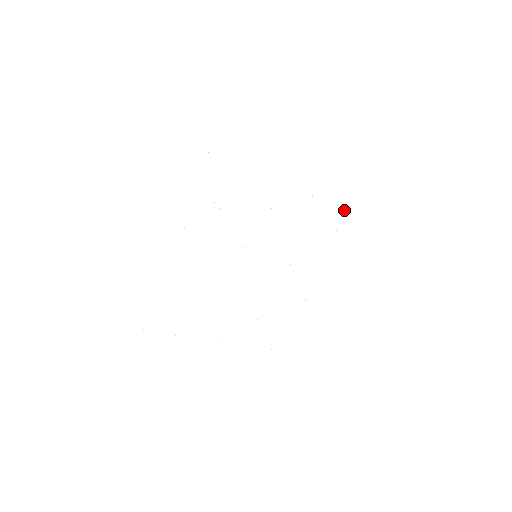
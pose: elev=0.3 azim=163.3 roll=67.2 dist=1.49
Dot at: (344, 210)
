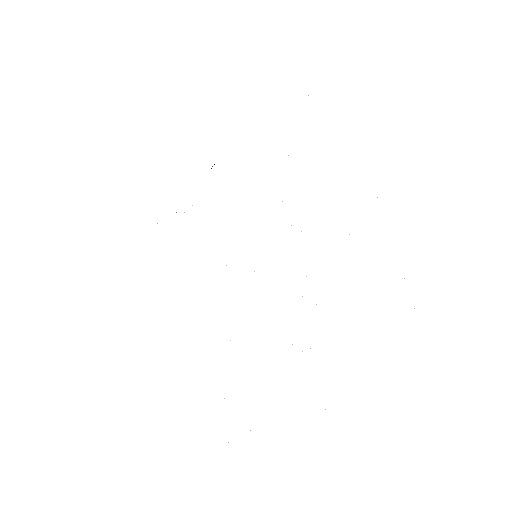
Dot at: occluded
